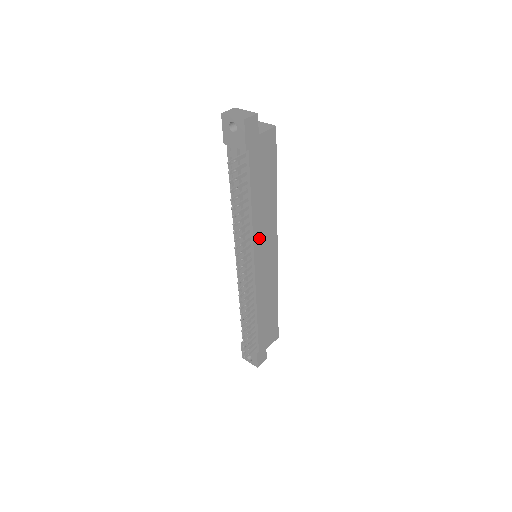
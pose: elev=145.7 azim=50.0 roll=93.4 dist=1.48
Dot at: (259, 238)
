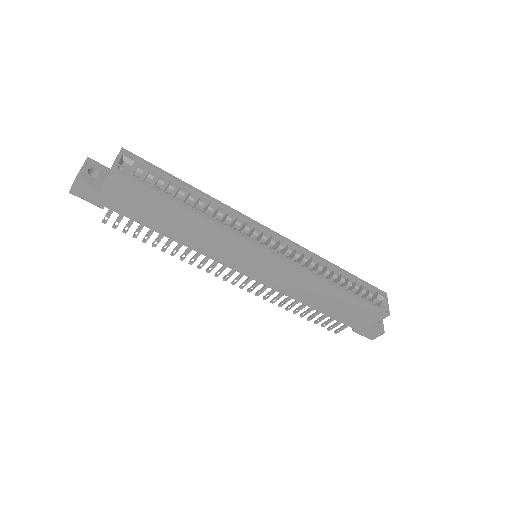
Dot at: (219, 254)
